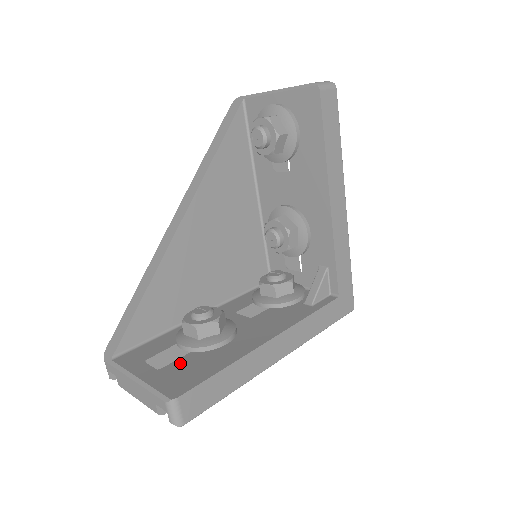
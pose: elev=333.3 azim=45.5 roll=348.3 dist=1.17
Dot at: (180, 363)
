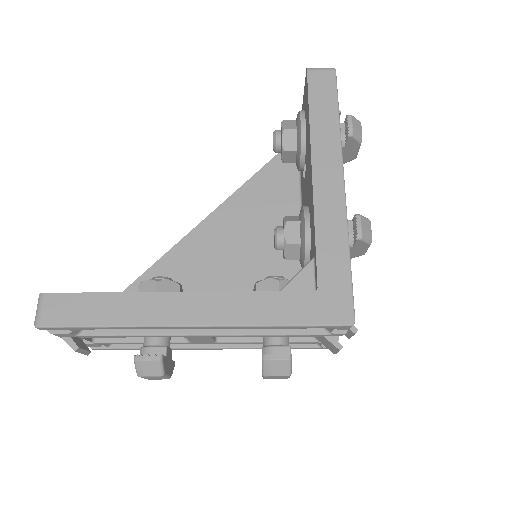
Dot at: occluded
